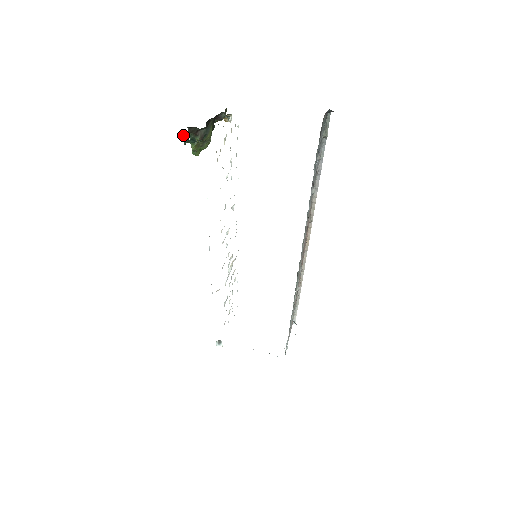
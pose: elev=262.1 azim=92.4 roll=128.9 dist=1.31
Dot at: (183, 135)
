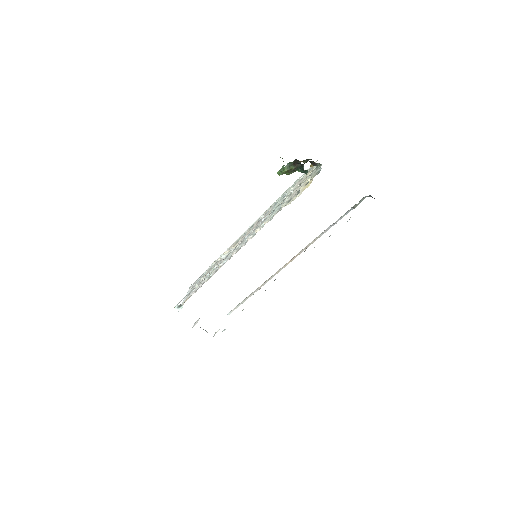
Dot at: (303, 166)
